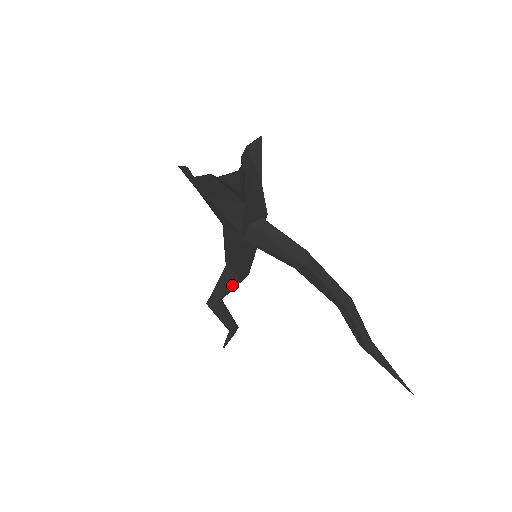
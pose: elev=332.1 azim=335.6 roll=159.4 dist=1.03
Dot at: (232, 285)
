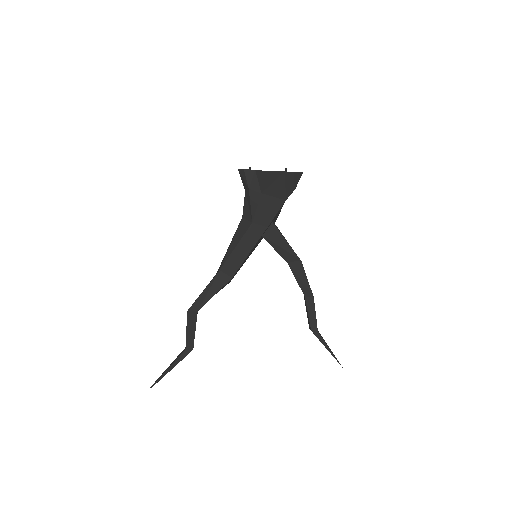
Dot at: (221, 288)
